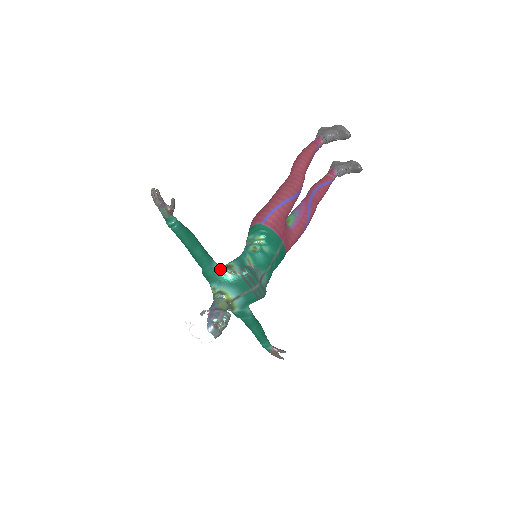
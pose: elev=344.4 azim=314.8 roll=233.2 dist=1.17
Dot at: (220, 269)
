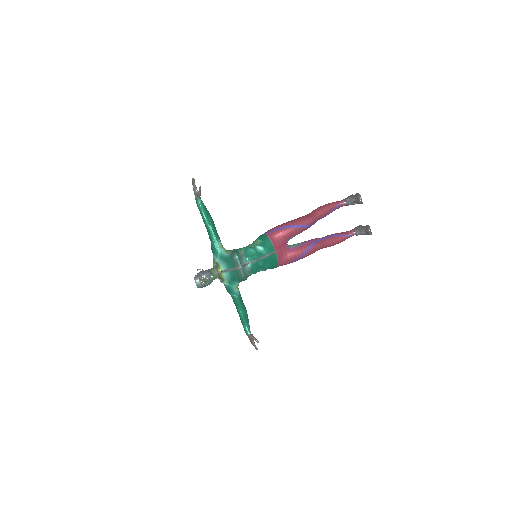
Dot at: (221, 248)
